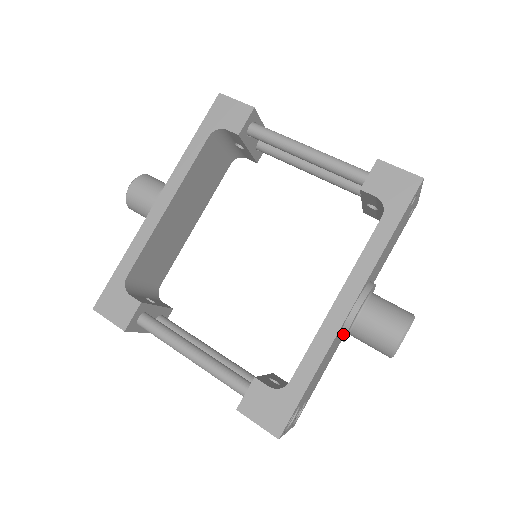
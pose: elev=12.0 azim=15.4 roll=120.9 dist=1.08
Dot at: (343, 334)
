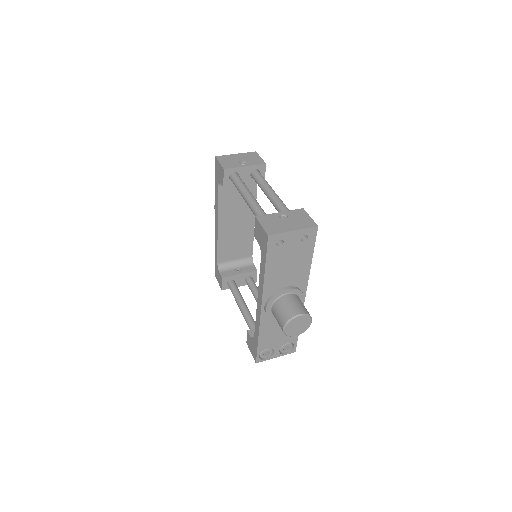
Dot at: (272, 318)
